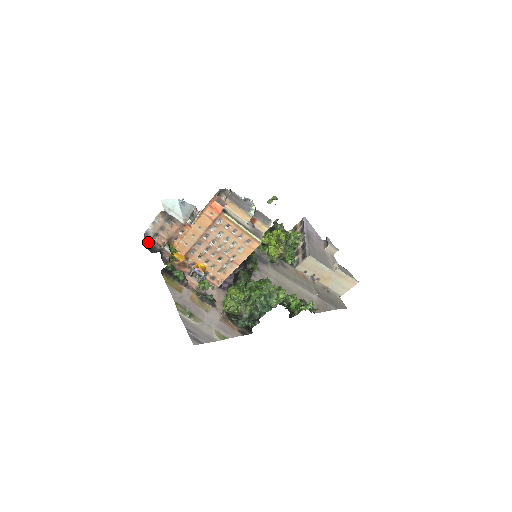
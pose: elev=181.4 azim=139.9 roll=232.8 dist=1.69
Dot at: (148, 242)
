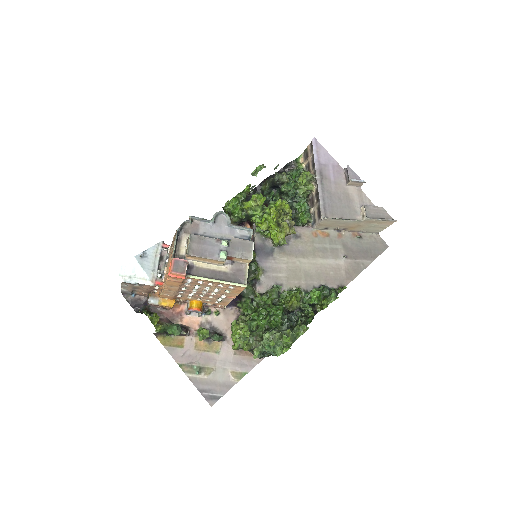
Dot at: (129, 298)
